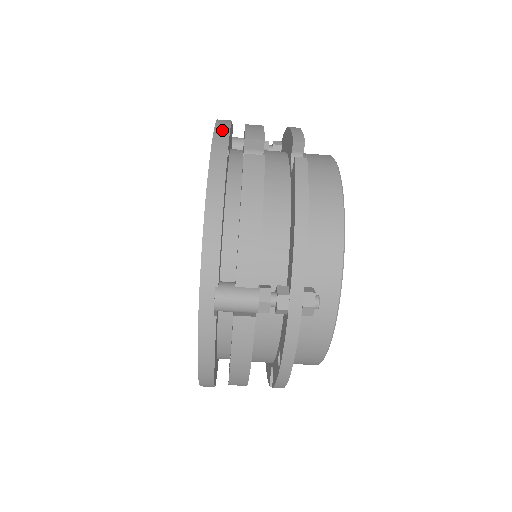
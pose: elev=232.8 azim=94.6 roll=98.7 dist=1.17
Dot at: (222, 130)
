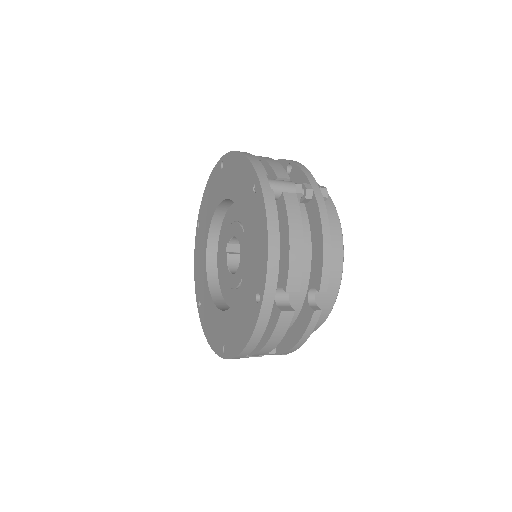
Dot at: (271, 286)
